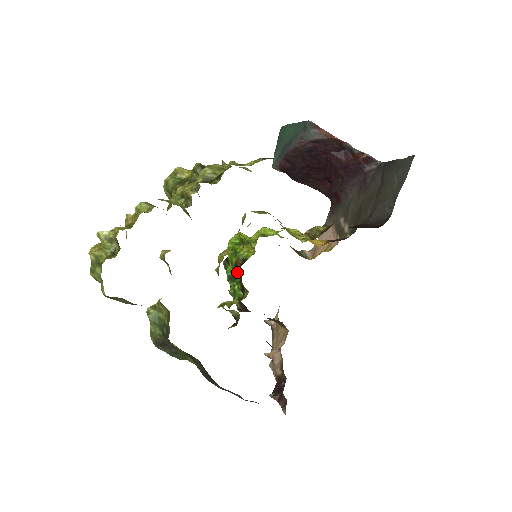
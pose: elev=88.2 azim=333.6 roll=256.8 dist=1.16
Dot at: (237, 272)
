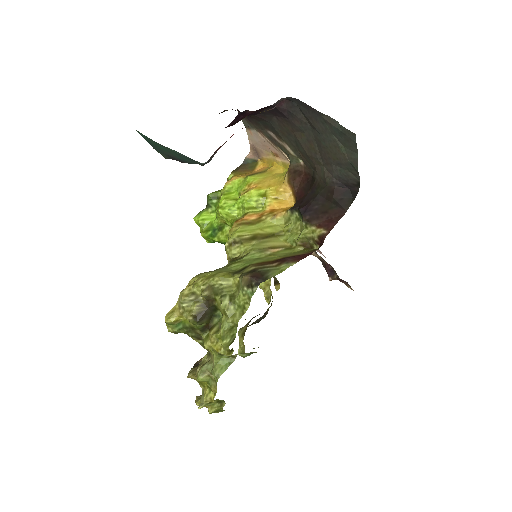
Dot at: occluded
